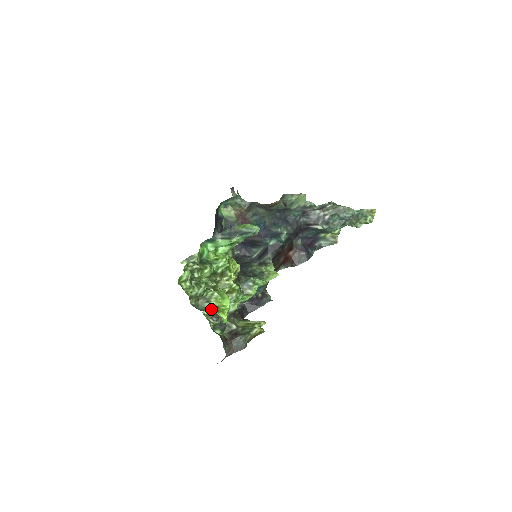
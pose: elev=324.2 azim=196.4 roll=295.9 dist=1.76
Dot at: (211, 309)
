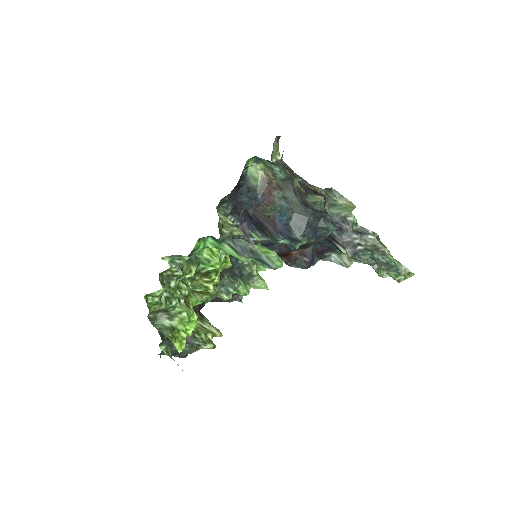
Dot at: (169, 334)
